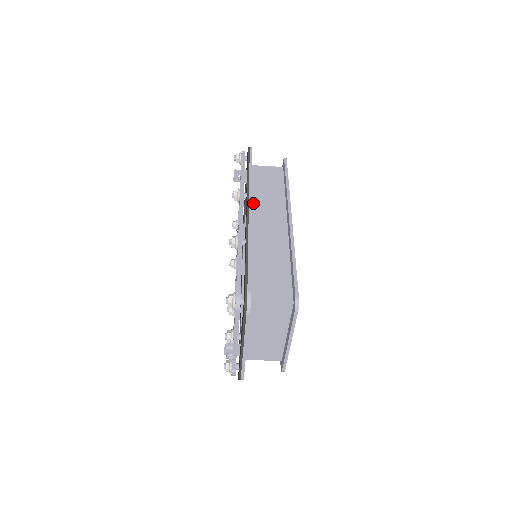
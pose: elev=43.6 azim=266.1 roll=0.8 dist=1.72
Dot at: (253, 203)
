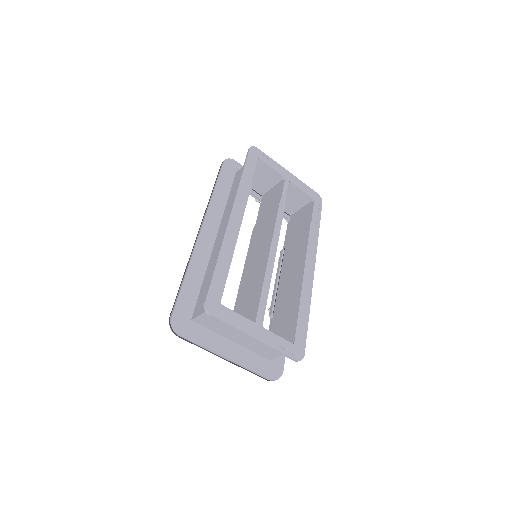
Dot at: (224, 214)
